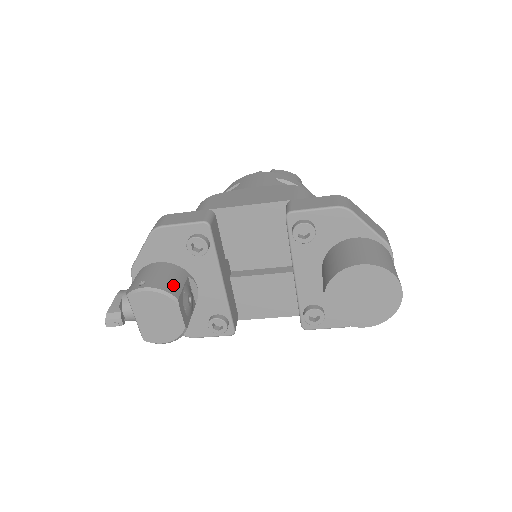
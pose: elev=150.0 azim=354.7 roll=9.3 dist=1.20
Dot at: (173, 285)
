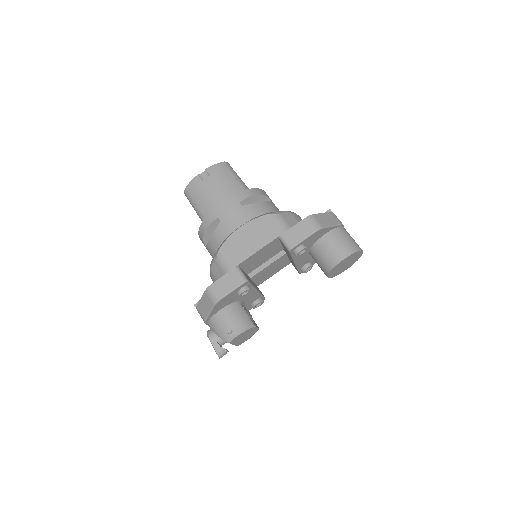
Dot at: (245, 319)
